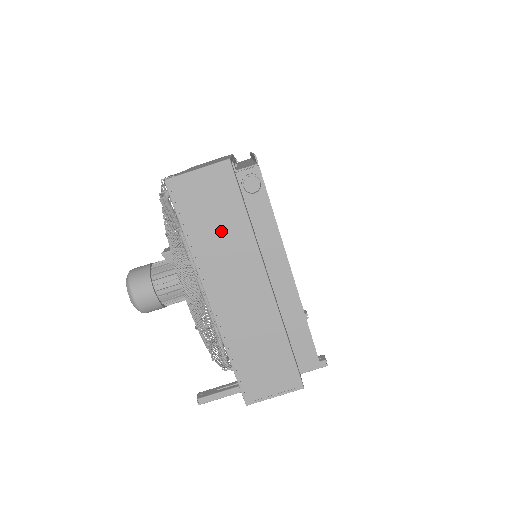
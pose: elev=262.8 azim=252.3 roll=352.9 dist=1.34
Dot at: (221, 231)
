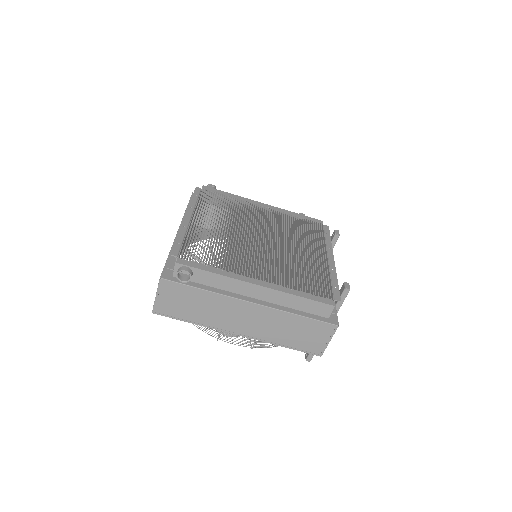
Dot at: (201, 306)
